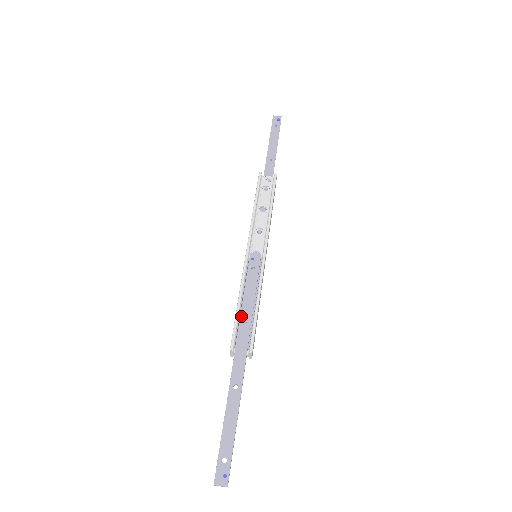
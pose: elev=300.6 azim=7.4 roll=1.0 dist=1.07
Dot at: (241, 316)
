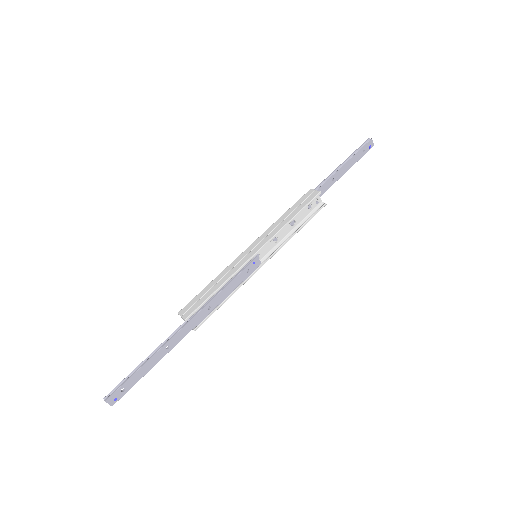
Dot at: (211, 301)
